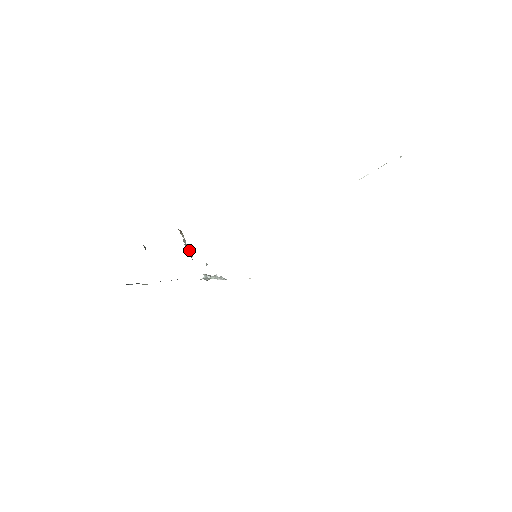
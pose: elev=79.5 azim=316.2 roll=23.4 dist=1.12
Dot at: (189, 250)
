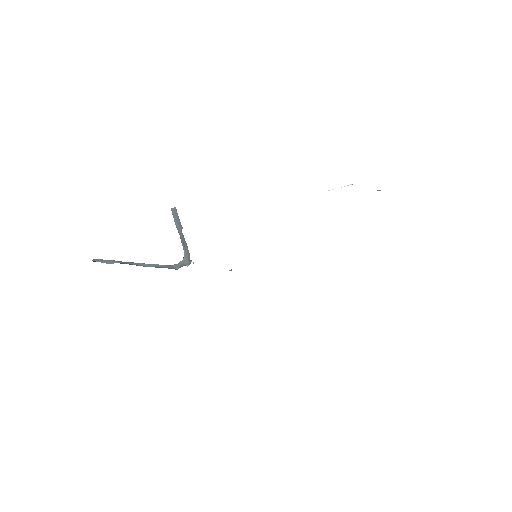
Dot at: occluded
